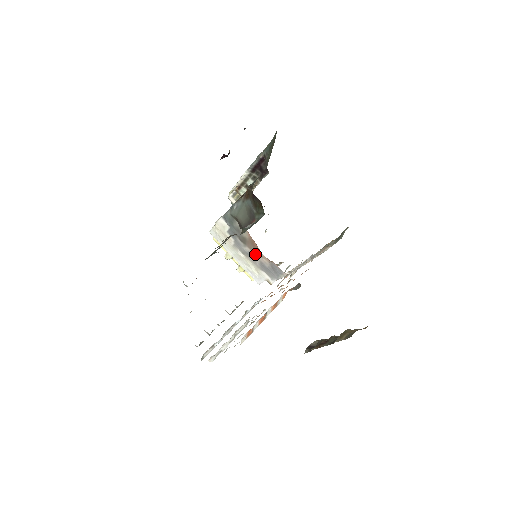
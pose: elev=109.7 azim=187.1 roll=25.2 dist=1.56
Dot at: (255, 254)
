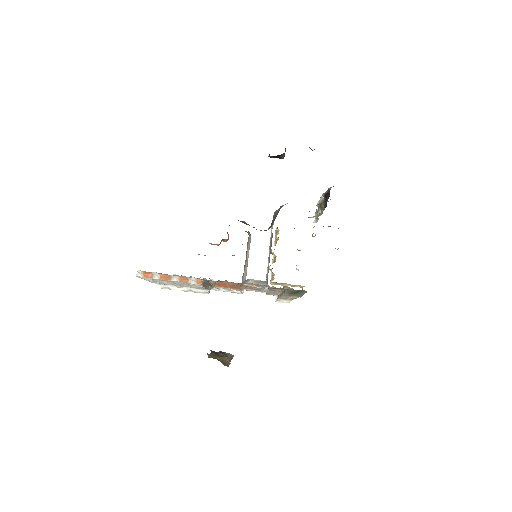
Dot at: (269, 259)
